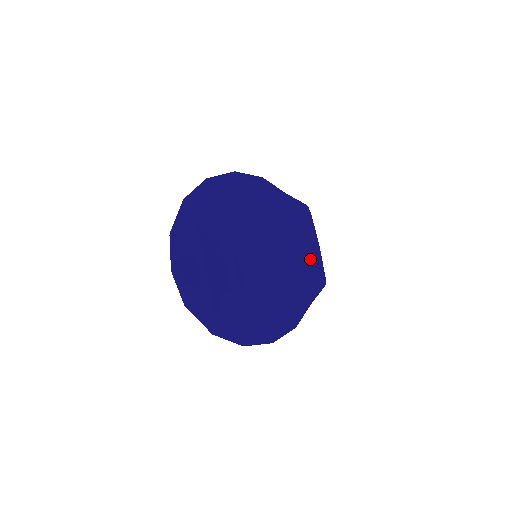
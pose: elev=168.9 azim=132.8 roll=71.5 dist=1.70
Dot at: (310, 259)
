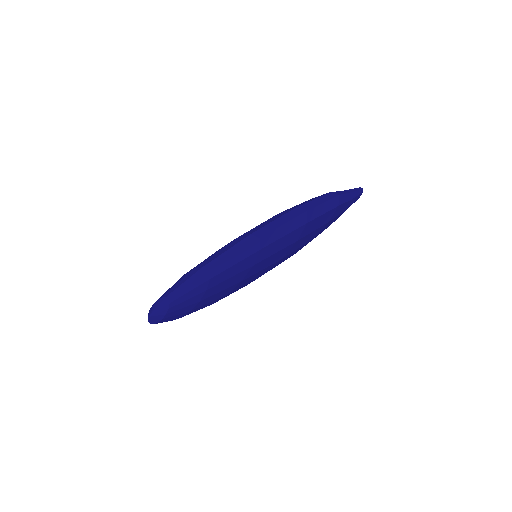
Dot at: occluded
